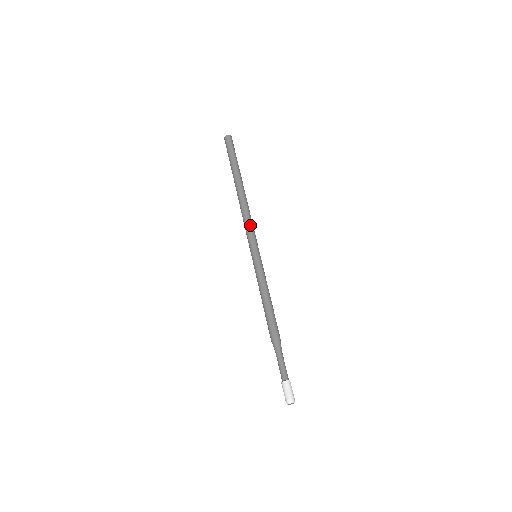
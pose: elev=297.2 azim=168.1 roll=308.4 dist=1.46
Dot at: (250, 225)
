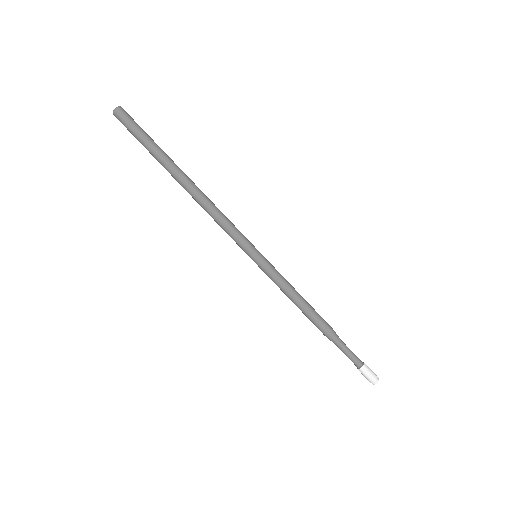
Dot at: (225, 227)
